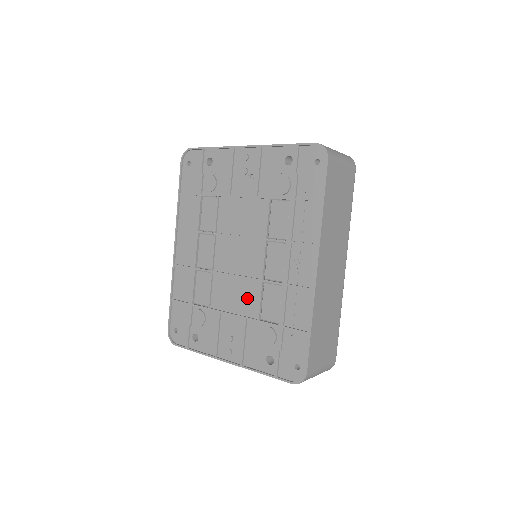
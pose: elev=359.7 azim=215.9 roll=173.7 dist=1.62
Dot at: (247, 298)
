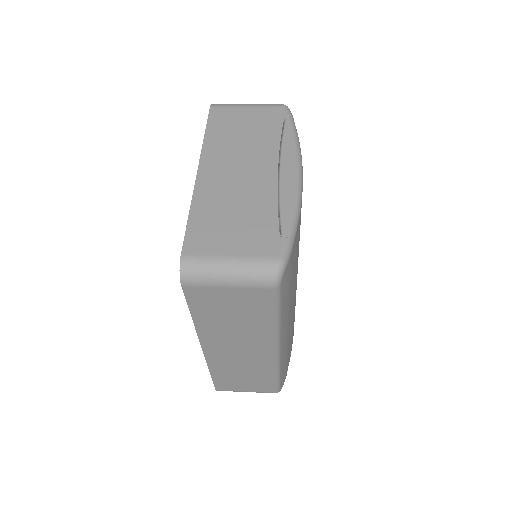
Dot at: occluded
